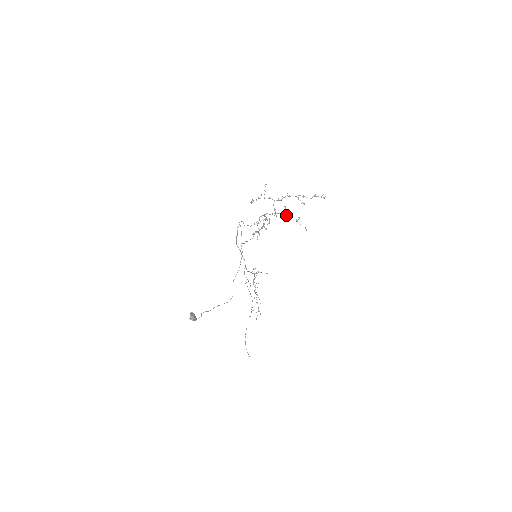
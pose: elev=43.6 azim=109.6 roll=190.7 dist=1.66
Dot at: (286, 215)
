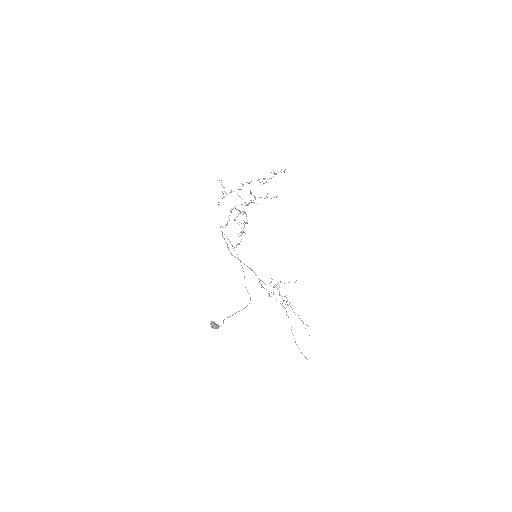
Dot at: (255, 199)
